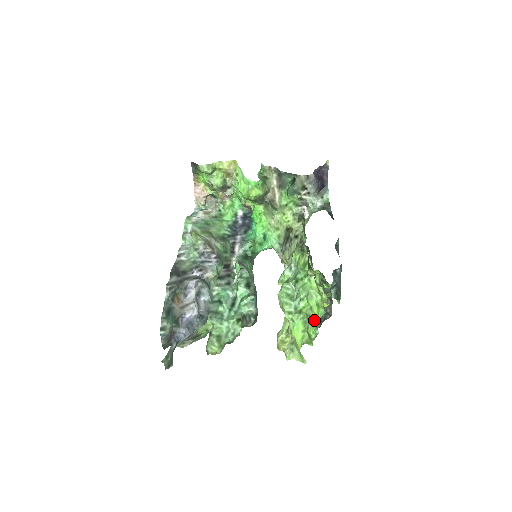
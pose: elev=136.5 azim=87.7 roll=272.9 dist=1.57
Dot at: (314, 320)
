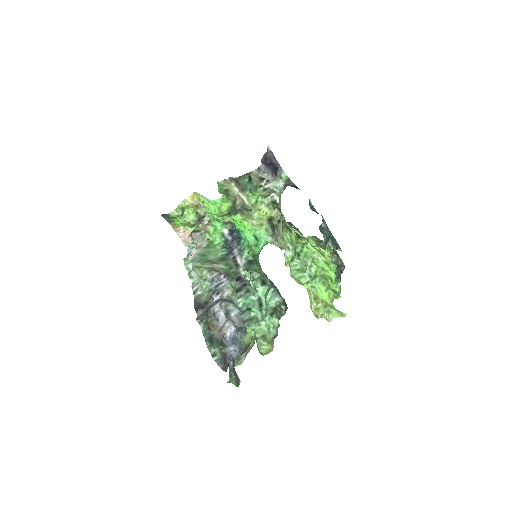
Dot at: (331, 277)
